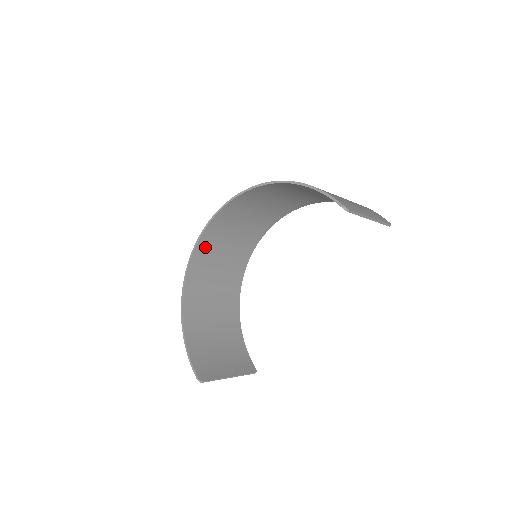
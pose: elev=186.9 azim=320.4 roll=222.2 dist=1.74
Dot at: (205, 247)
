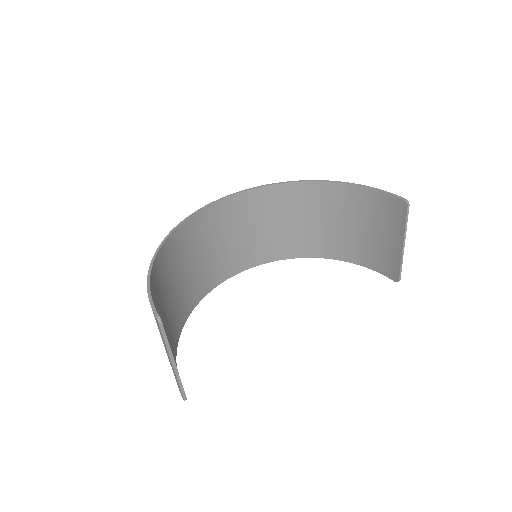
Dot at: (207, 220)
